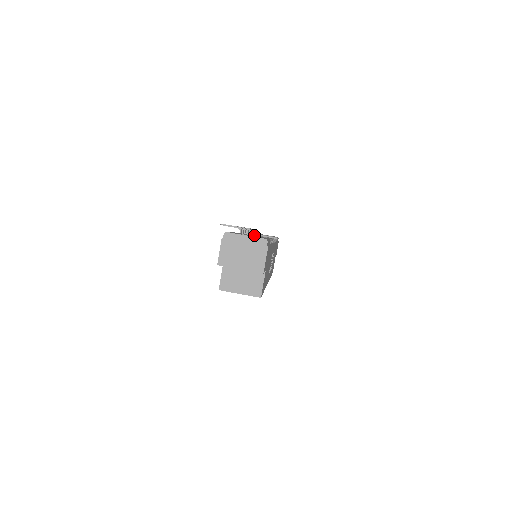
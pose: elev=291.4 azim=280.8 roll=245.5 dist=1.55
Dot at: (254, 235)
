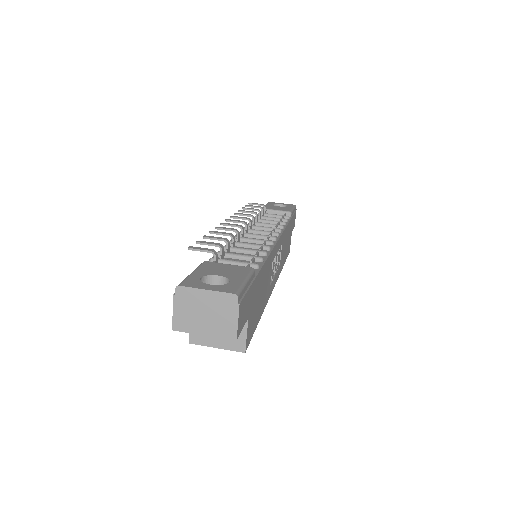
Dot at: (257, 220)
